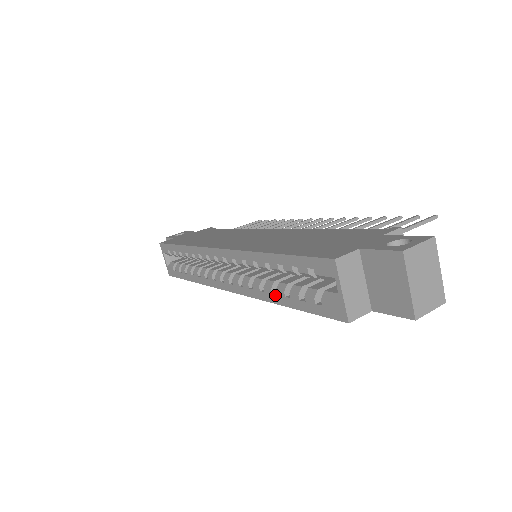
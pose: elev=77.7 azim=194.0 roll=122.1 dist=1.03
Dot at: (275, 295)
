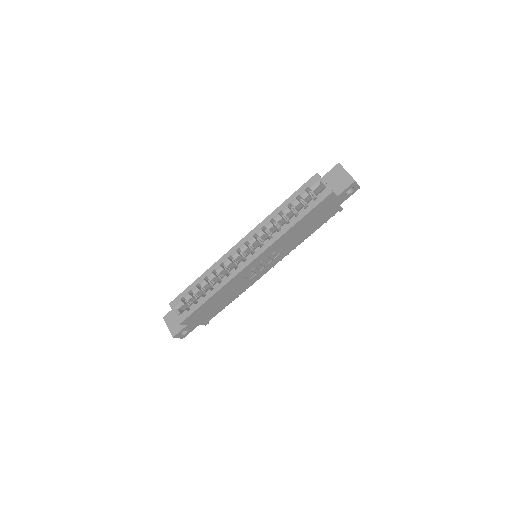
Dot at: (289, 223)
